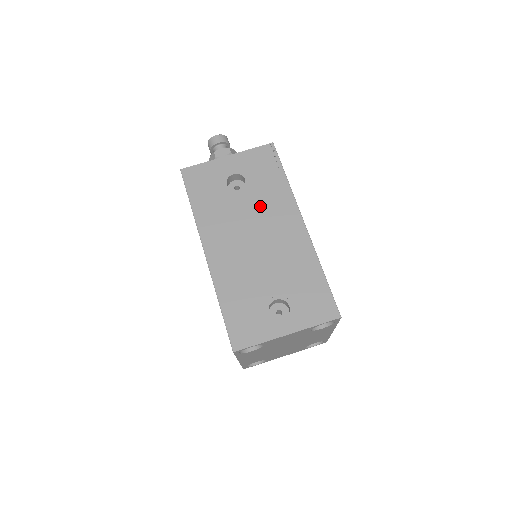
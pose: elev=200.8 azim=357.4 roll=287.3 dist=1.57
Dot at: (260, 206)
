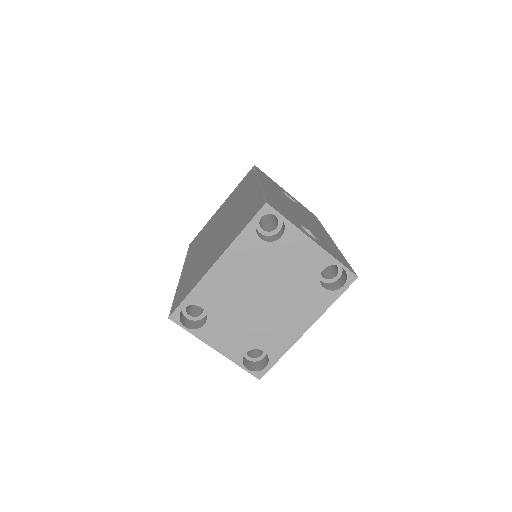
Dot at: occluded
